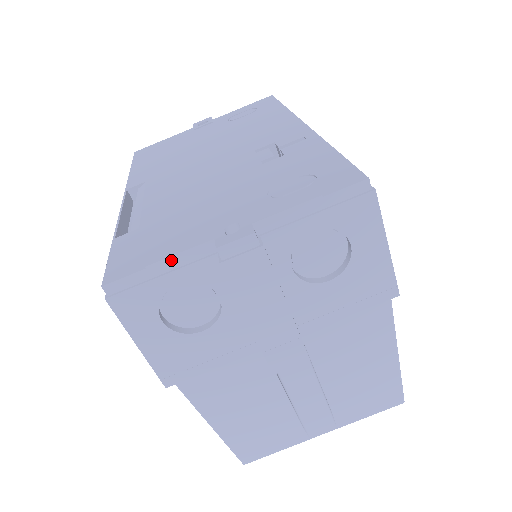
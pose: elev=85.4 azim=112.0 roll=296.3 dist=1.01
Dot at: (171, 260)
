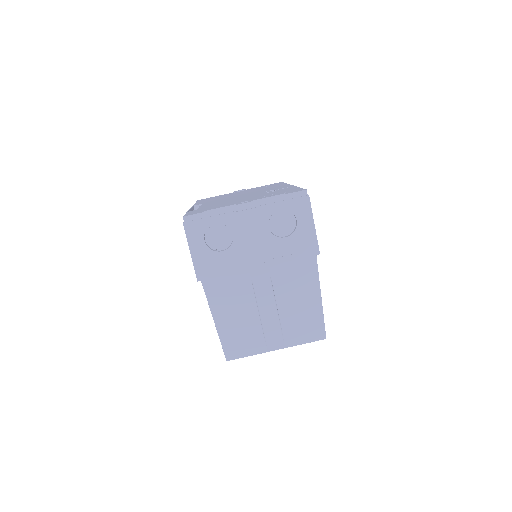
Dot at: (215, 210)
